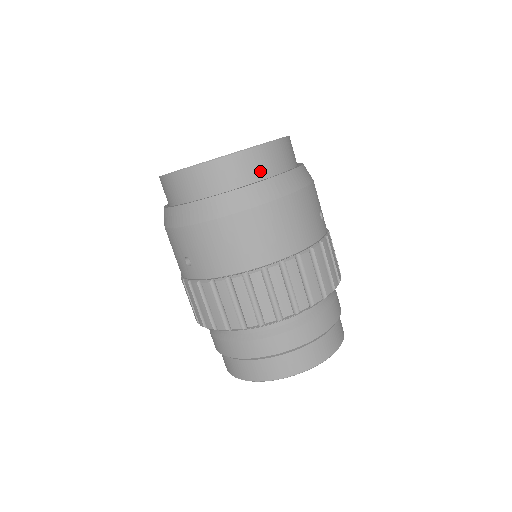
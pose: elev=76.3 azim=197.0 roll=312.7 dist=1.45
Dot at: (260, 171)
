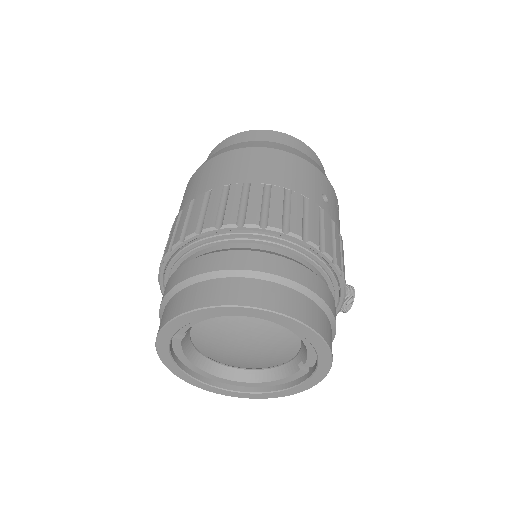
Dot at: occluded
